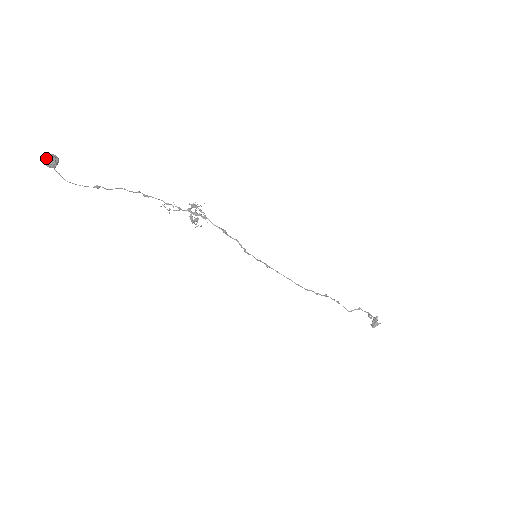
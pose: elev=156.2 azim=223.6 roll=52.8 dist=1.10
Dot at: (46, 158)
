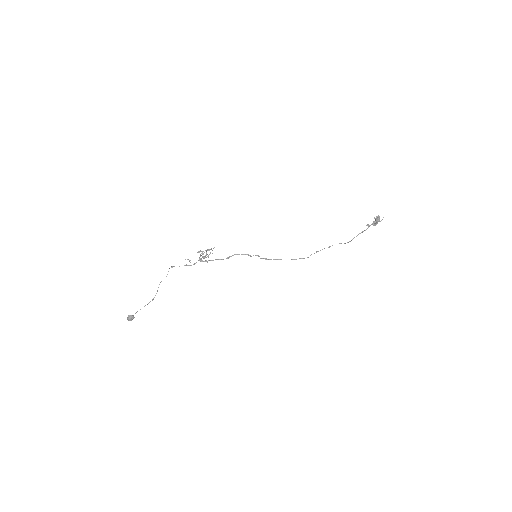
Dot at: occluded
